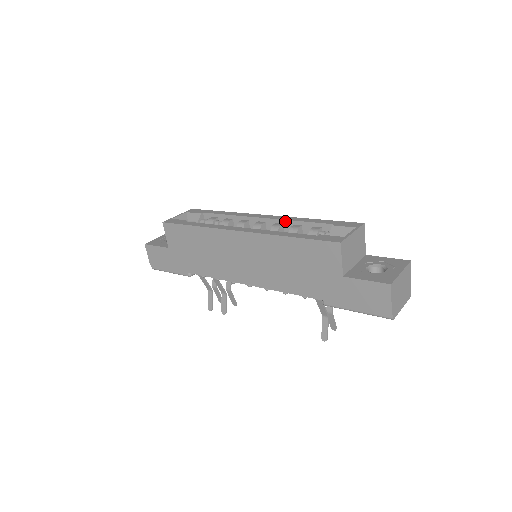
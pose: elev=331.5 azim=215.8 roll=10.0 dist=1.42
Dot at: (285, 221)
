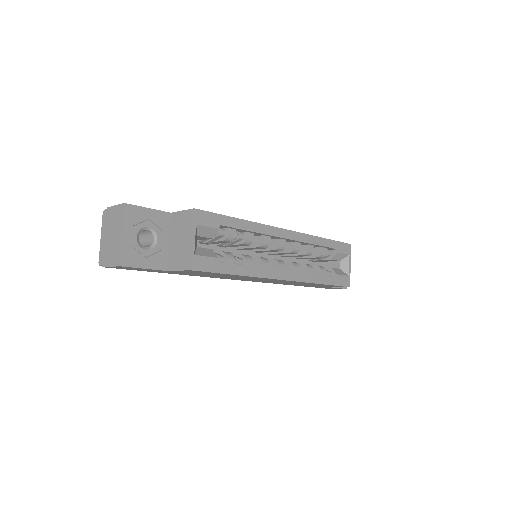
Dot at: (305, 243)
